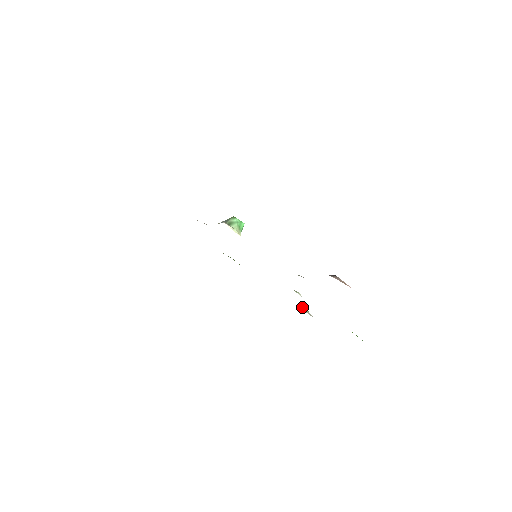
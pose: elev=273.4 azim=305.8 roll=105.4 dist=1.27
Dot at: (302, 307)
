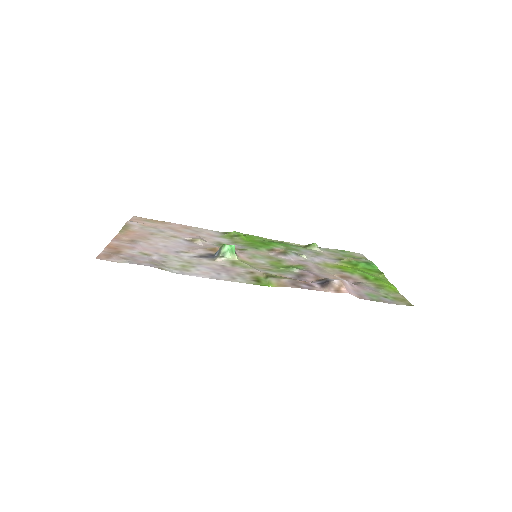
Dot at: (310, 246)
